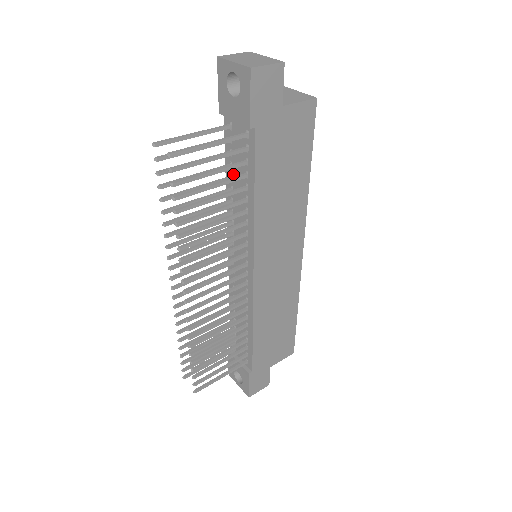
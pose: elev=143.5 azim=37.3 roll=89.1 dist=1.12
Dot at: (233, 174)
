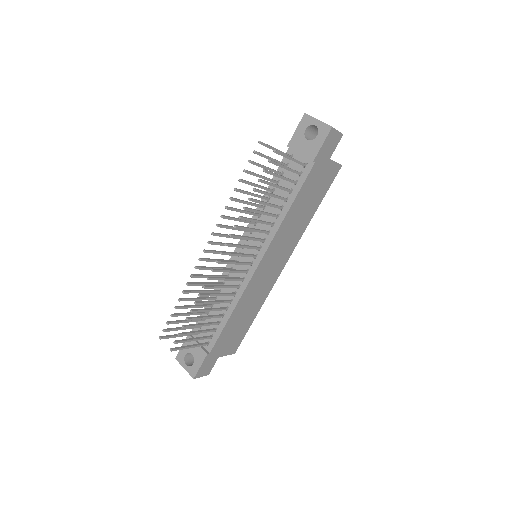
Dot at: (276, 189)
